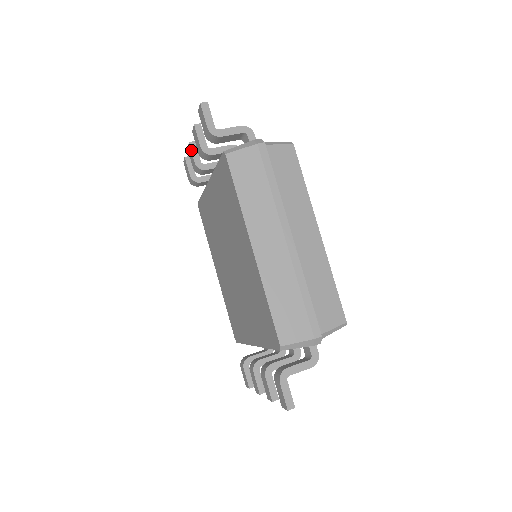
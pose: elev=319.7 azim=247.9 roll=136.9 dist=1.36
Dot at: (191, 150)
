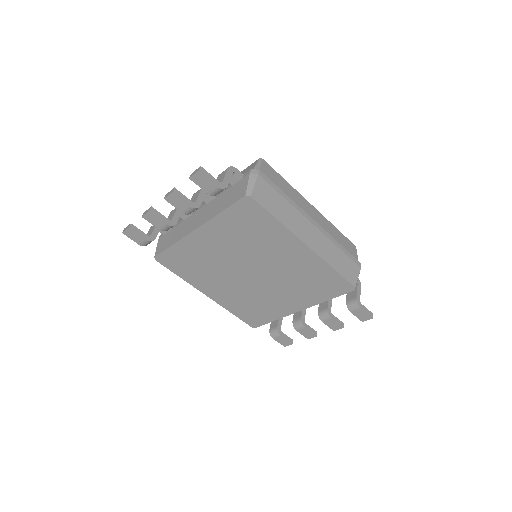
Dot at: (156, 216)
